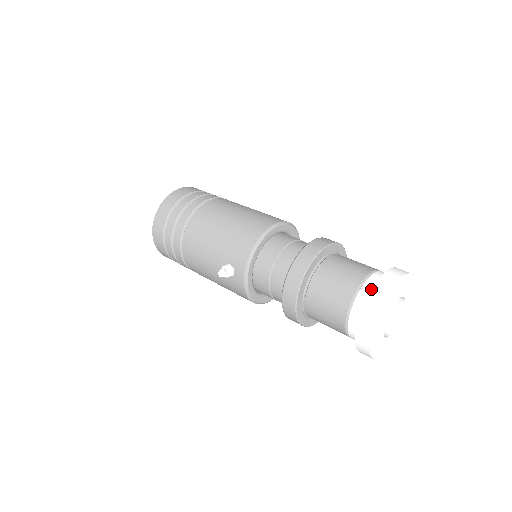
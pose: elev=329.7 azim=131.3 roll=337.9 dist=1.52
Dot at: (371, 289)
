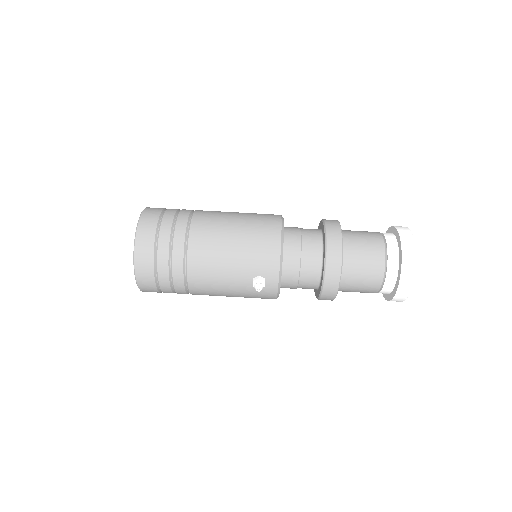
Dot at: (395, 252)
